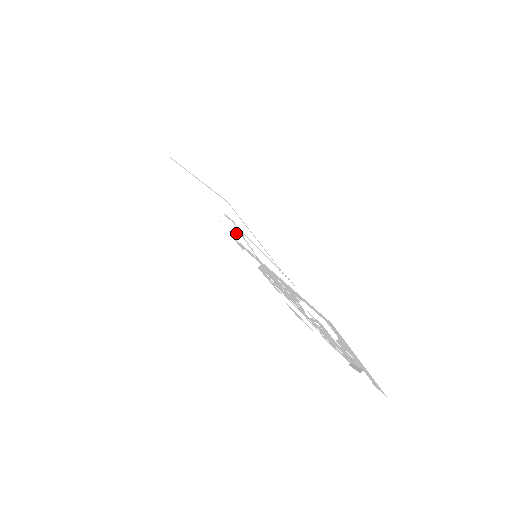
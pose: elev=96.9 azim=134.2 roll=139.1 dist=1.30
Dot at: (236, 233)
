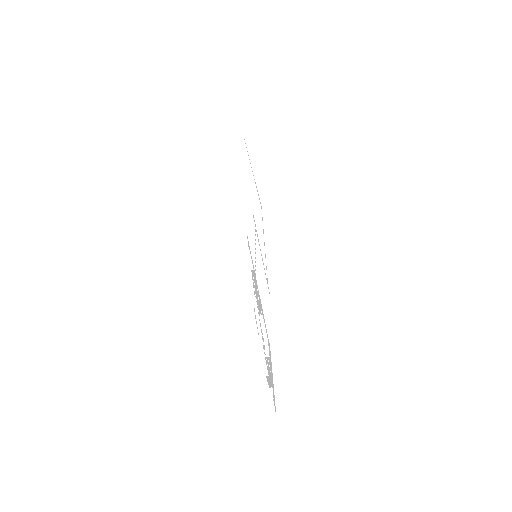
Dot at: (252, 234)
